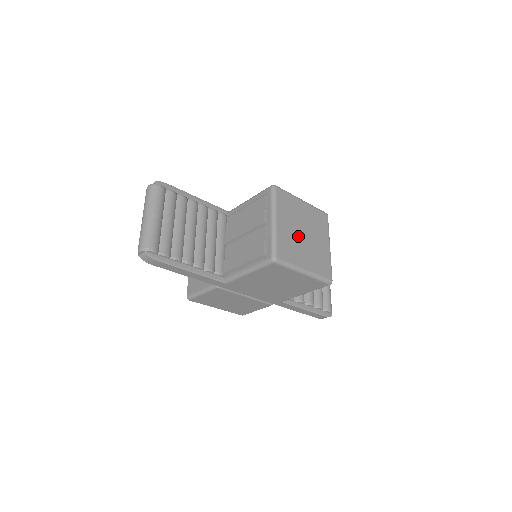
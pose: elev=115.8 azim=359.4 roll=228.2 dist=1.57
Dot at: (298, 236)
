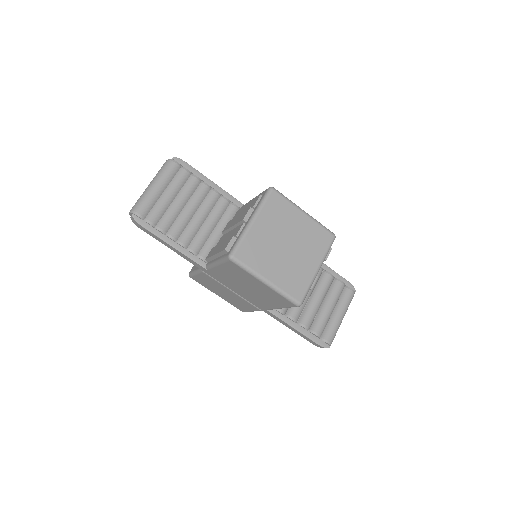
Dot at: (276, 245)
